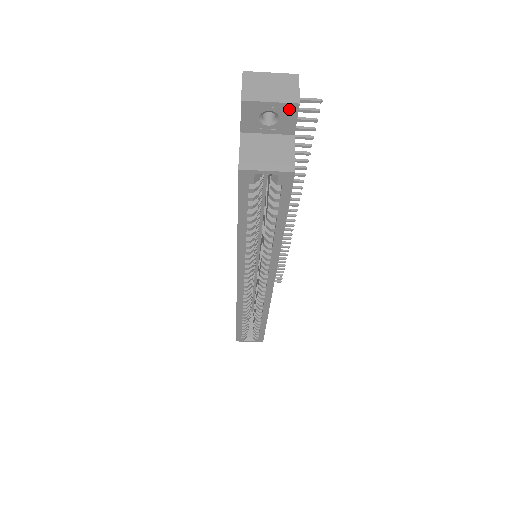
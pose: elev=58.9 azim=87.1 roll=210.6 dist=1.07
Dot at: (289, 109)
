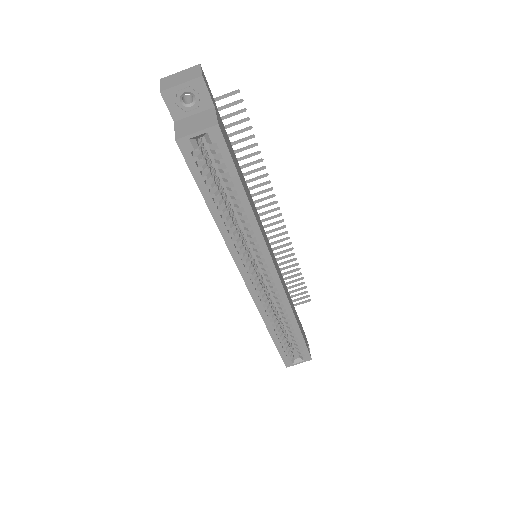
Dot at: (198, 84)
